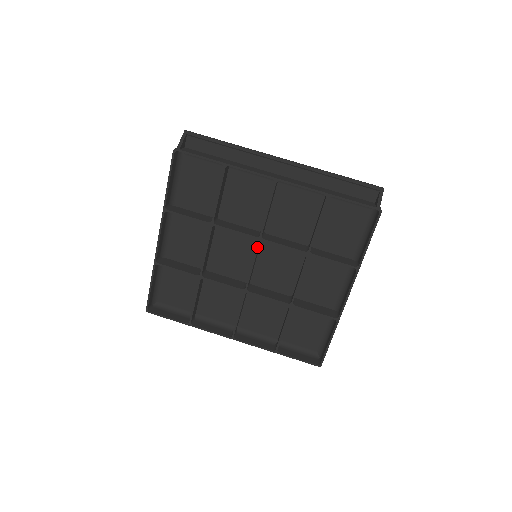
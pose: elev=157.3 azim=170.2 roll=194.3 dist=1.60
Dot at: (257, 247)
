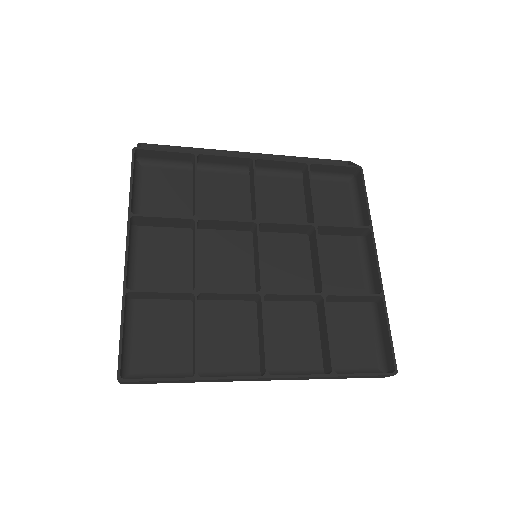
Dot at: (258, 232)
